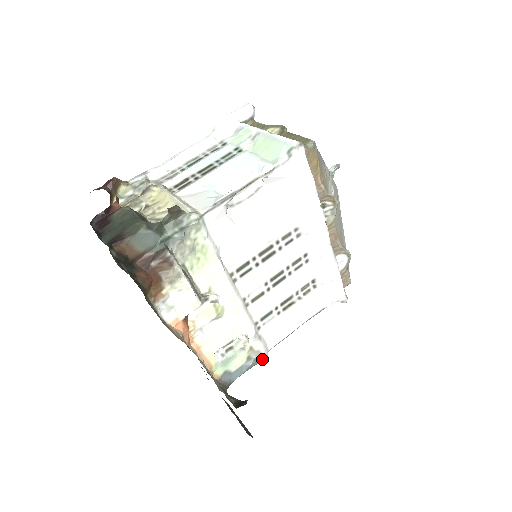
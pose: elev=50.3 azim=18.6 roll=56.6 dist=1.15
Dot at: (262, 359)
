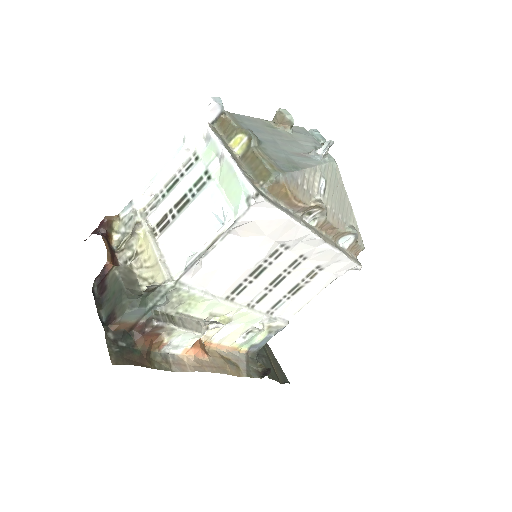
Dot at: (284, 327)
